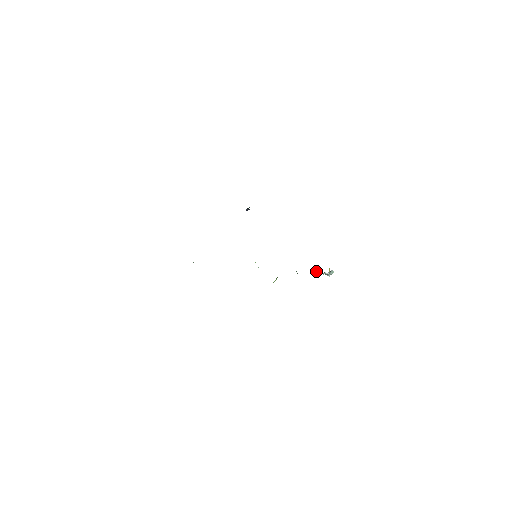
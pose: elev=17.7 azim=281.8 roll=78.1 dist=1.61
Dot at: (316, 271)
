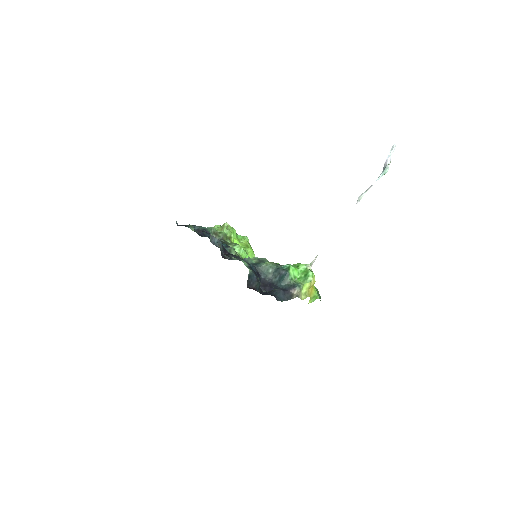
Dot at: occluded
